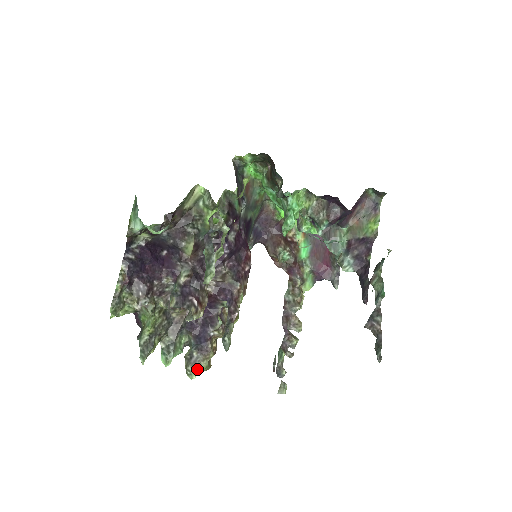
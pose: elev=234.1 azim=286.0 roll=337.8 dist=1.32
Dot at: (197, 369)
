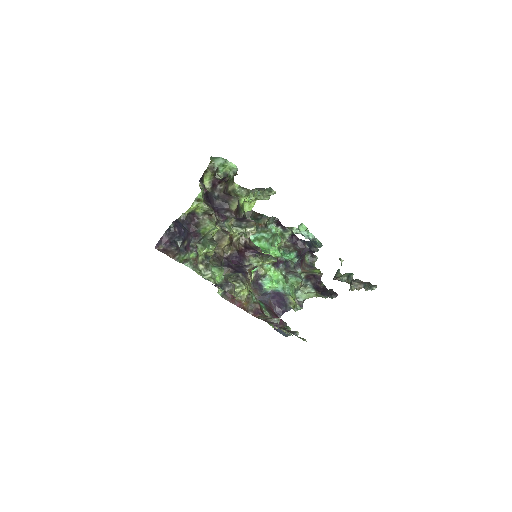
Dot at: (245, 284)
